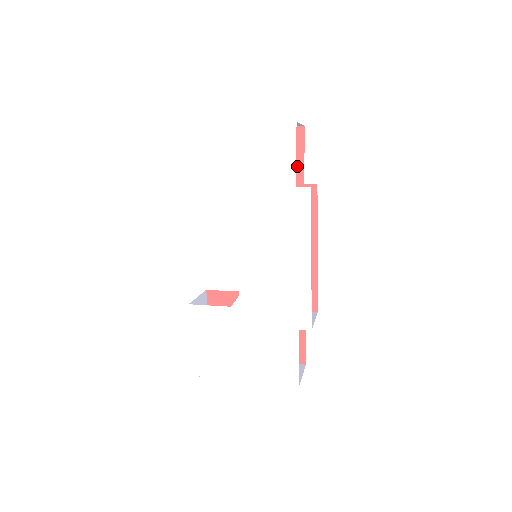
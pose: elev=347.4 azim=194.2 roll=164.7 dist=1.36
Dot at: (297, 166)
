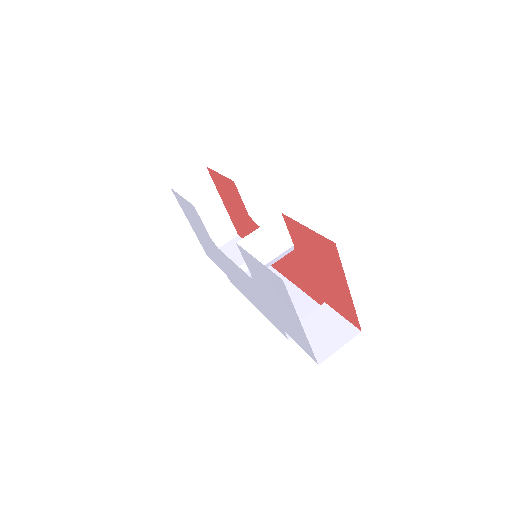
Dot at: (334, 306)
